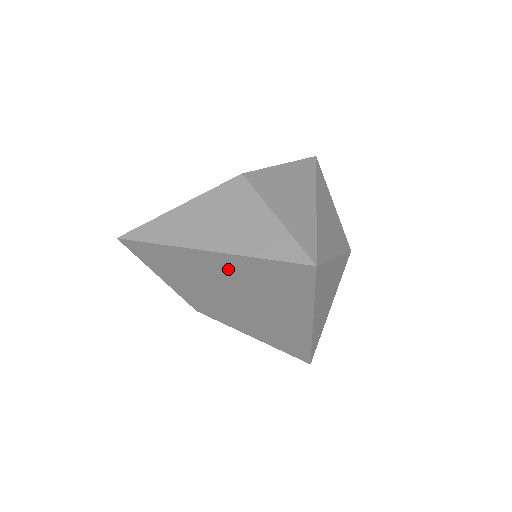
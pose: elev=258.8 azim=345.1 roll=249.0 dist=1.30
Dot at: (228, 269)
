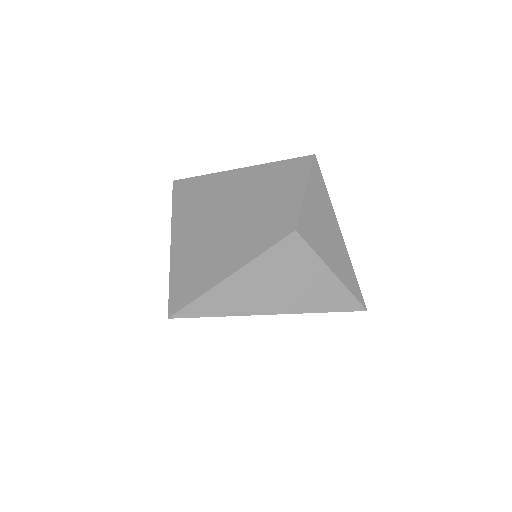
Dot at: occluded
